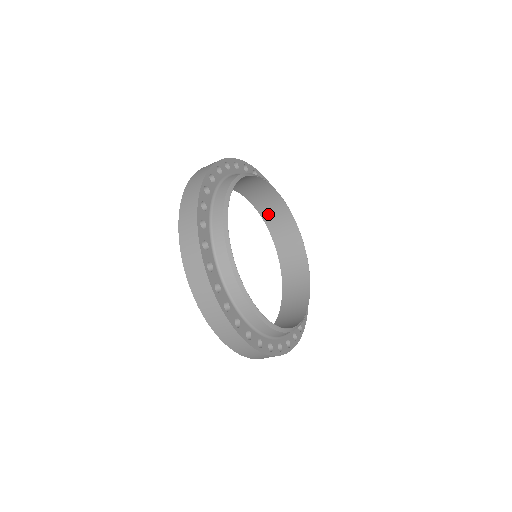
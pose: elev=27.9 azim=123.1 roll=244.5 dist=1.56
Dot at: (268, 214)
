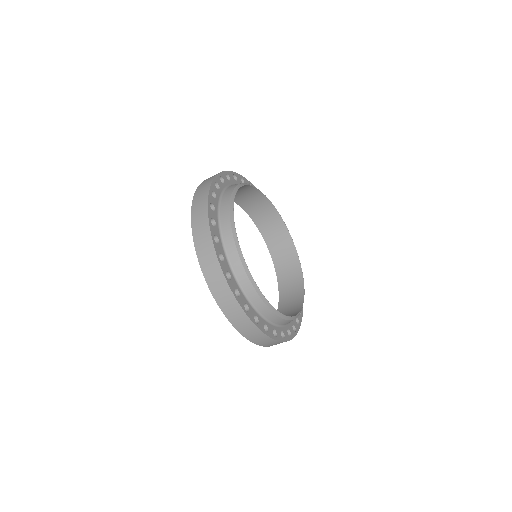
Dot at: (250, 207)
